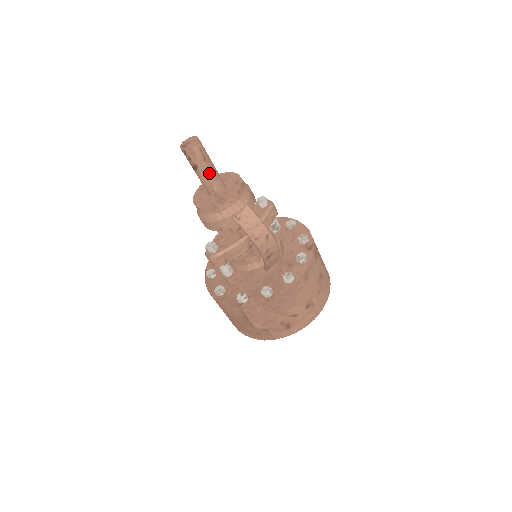
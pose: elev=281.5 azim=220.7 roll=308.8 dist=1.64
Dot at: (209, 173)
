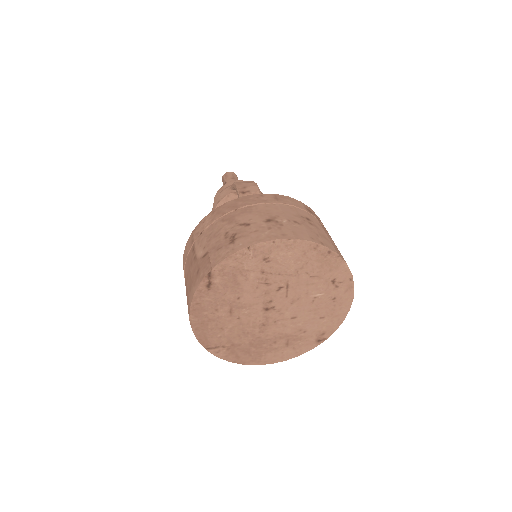
Dot at: occluded
